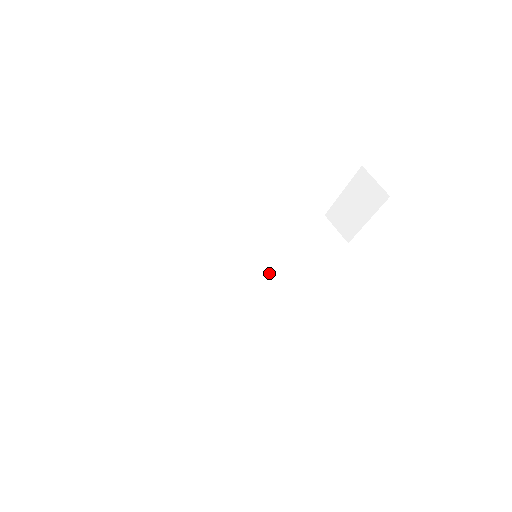
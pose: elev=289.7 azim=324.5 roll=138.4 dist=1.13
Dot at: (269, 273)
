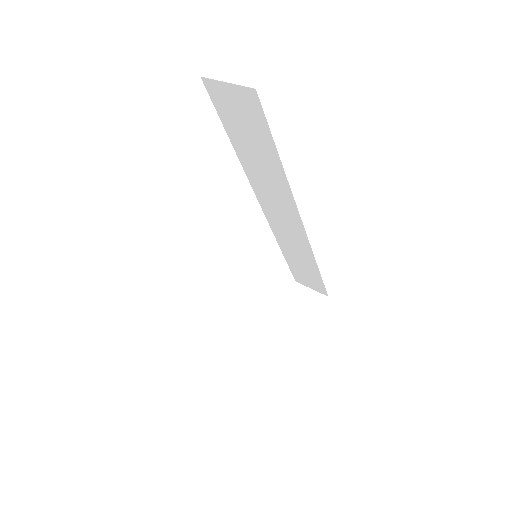
Dot at: occluded
